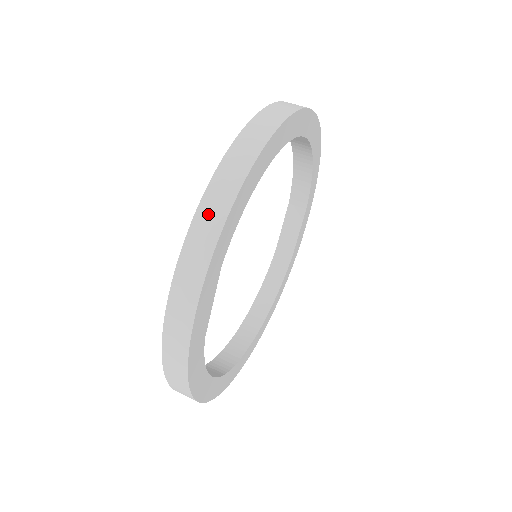
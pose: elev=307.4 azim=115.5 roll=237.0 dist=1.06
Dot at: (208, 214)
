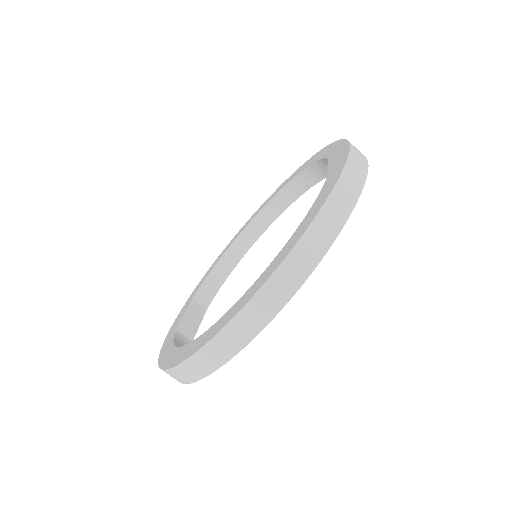
Dot at: occluded
